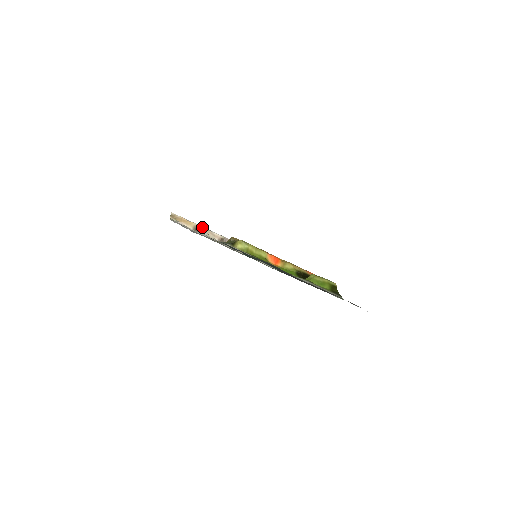
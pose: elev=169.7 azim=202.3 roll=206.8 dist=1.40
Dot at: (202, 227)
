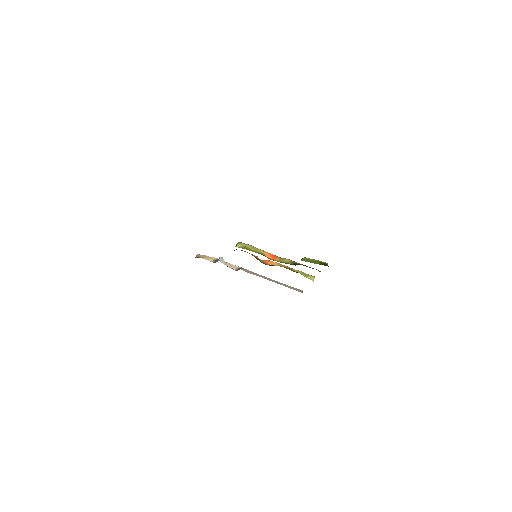
Dot at: (220, 258)
